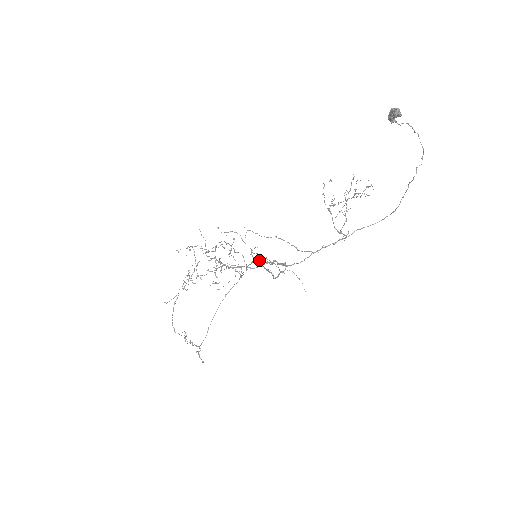
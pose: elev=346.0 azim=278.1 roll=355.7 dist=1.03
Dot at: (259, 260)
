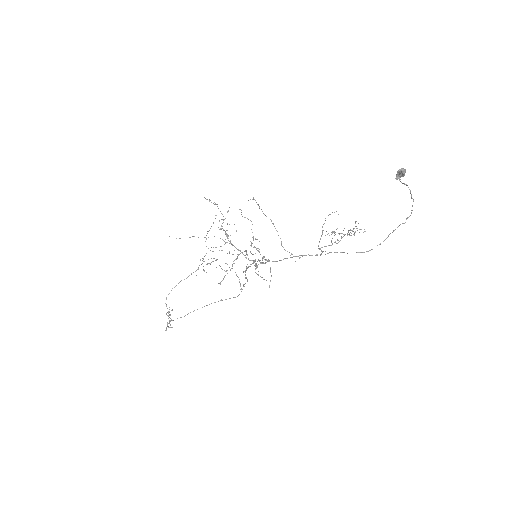
Dot at: occluded
